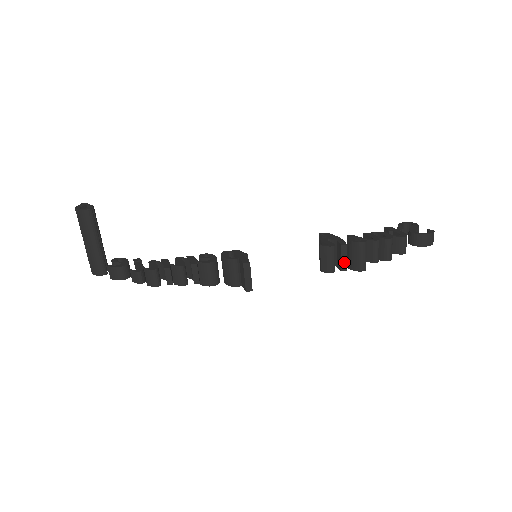
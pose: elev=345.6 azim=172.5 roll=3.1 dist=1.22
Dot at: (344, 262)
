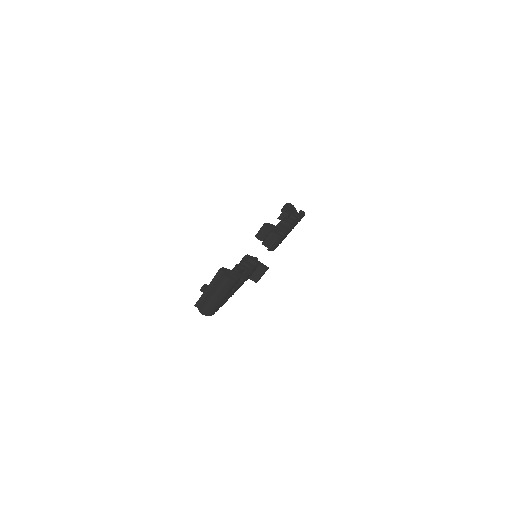
Dot at: occluded
